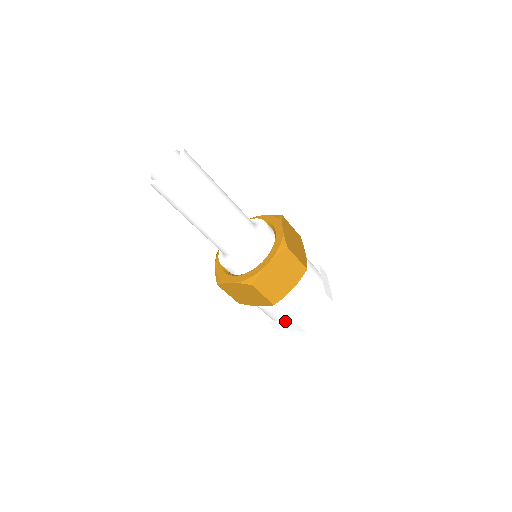
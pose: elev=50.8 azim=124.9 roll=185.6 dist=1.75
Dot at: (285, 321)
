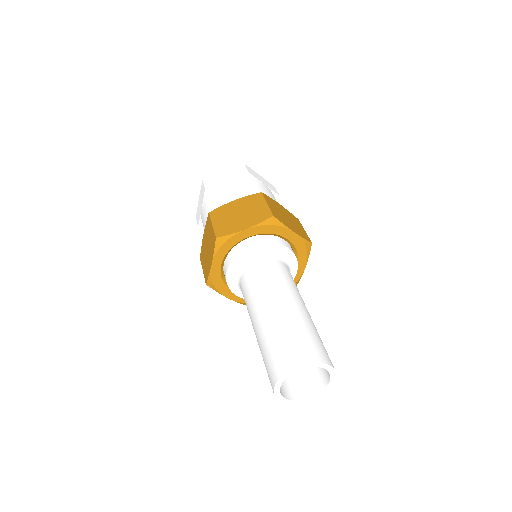
Dot at: occluded
